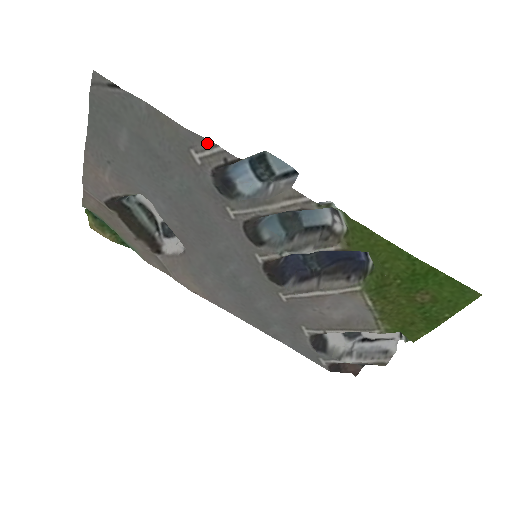
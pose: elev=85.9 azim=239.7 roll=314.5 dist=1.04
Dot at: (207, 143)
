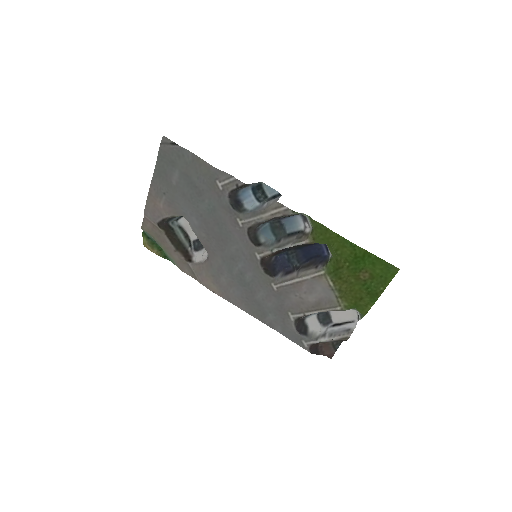
Dot at: (226, 175)
